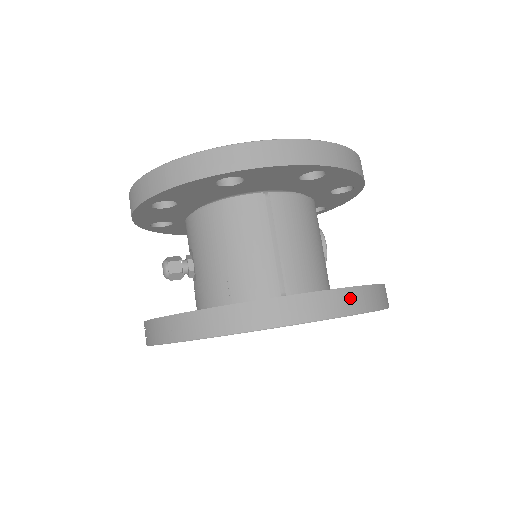
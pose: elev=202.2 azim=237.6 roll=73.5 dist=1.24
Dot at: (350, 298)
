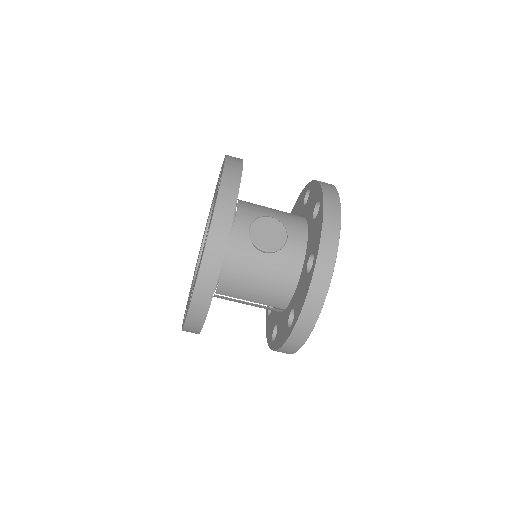
Dot at: (296, 337)
